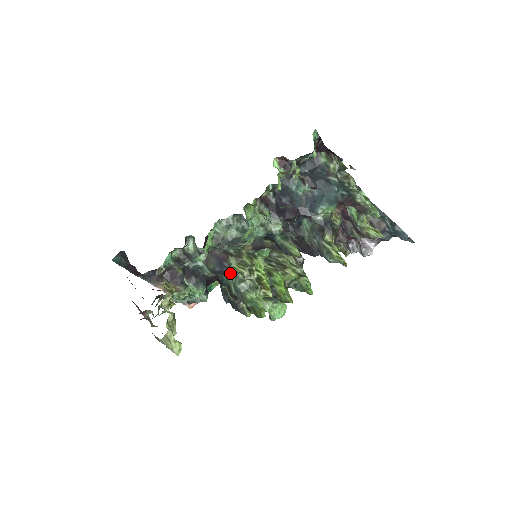
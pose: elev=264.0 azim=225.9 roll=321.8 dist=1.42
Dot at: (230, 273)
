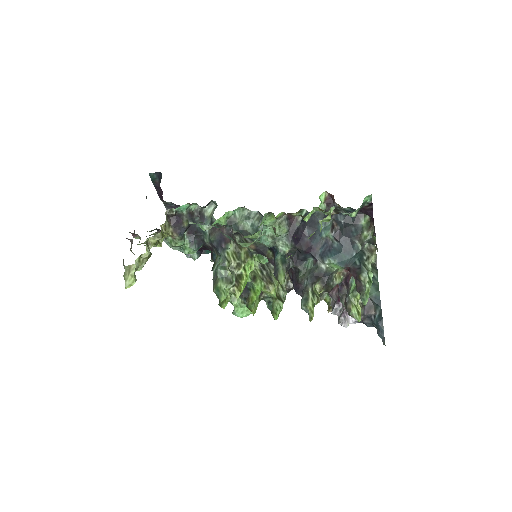
Dot at: (221, 255)
